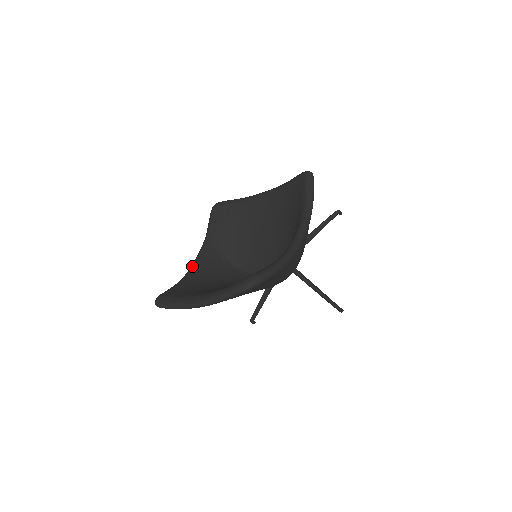
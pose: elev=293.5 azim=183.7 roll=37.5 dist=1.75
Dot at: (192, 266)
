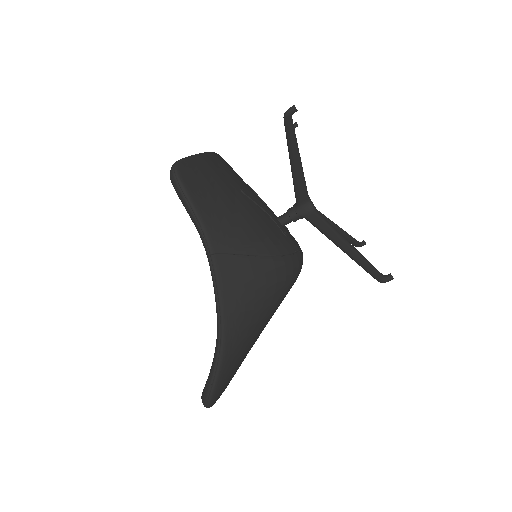
Dot at: occluded
